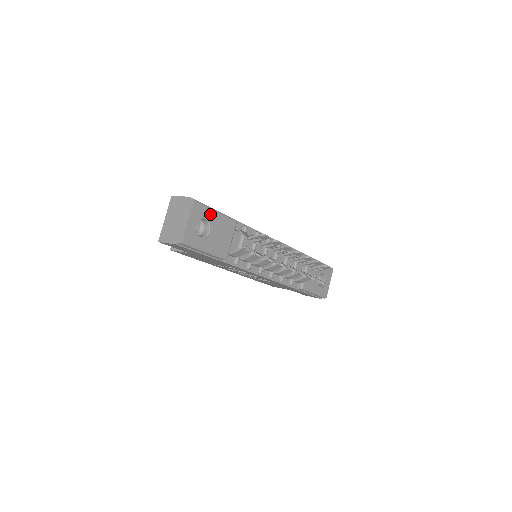
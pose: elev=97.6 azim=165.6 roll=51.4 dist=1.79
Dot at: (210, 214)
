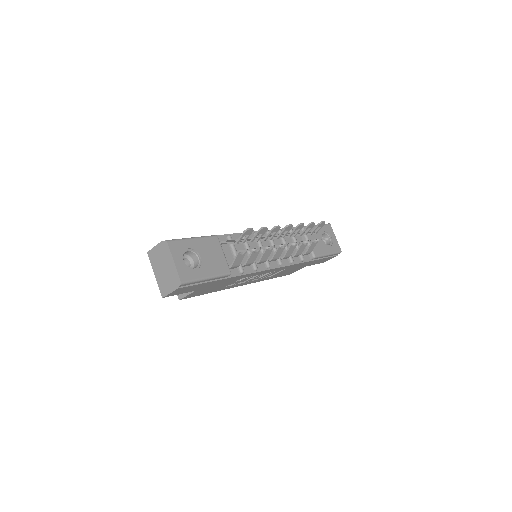
Dot at: (189, 244)
